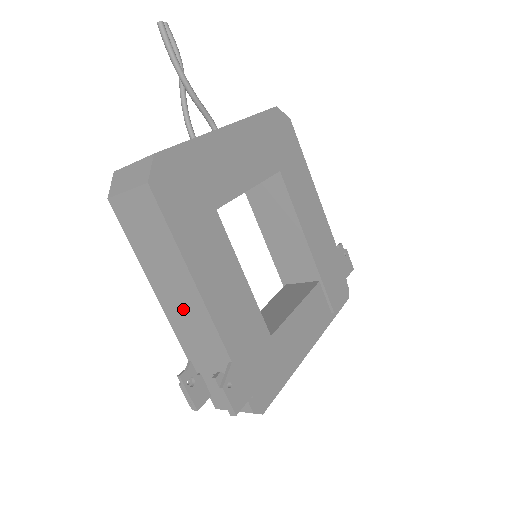
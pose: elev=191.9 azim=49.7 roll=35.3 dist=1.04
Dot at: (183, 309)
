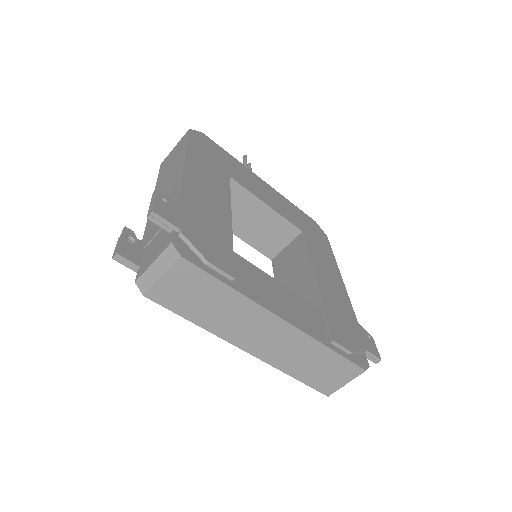
Dot at: (165, 193)
